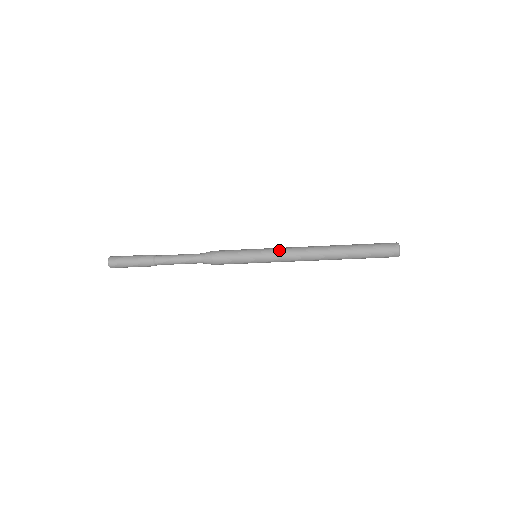
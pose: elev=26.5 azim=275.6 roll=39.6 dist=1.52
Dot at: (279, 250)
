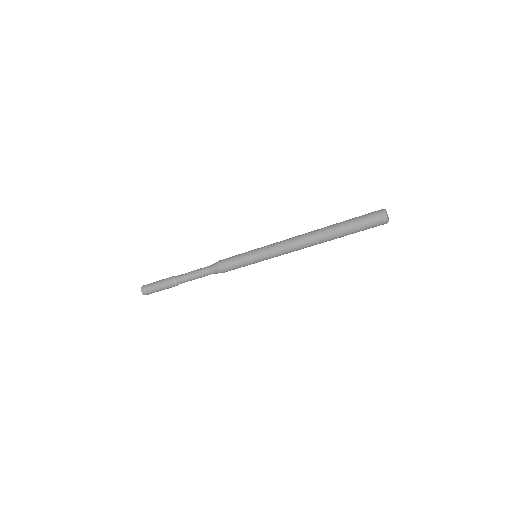
Dot at: (274, 243)
